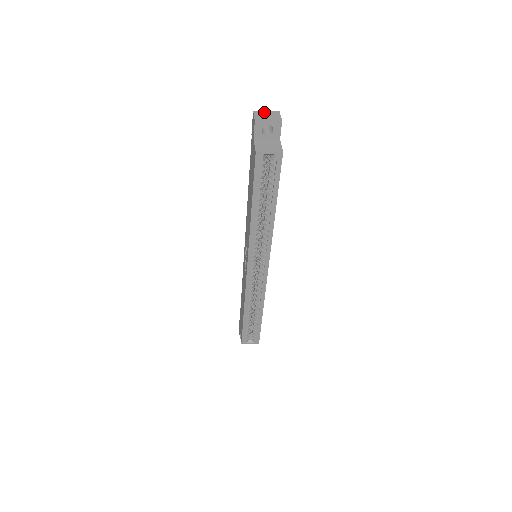
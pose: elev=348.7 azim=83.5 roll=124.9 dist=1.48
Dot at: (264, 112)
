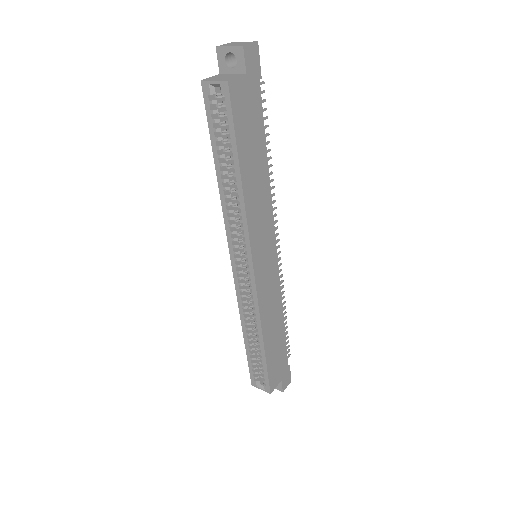
Dot at: (239, 42)
